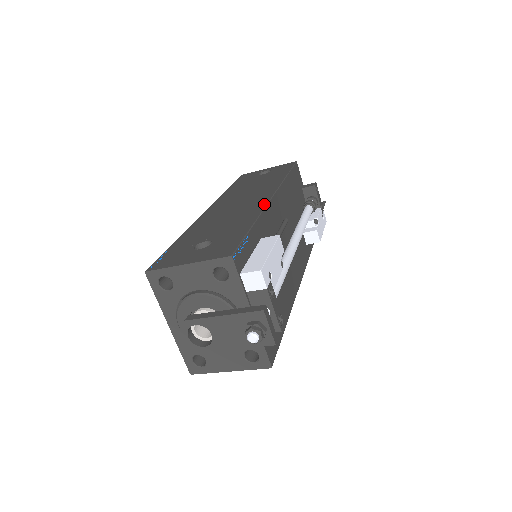
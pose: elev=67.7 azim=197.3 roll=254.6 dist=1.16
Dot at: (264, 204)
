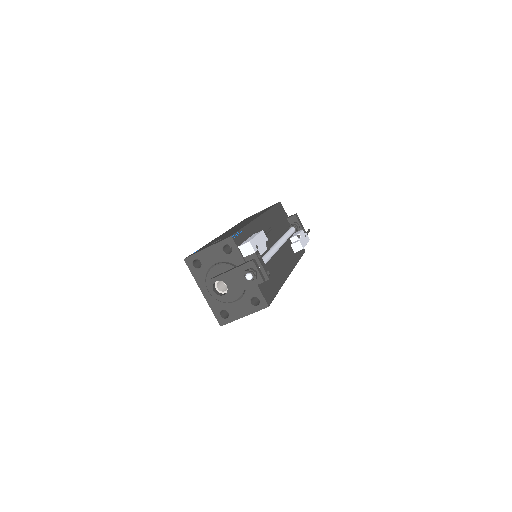
Dot at: occluded
